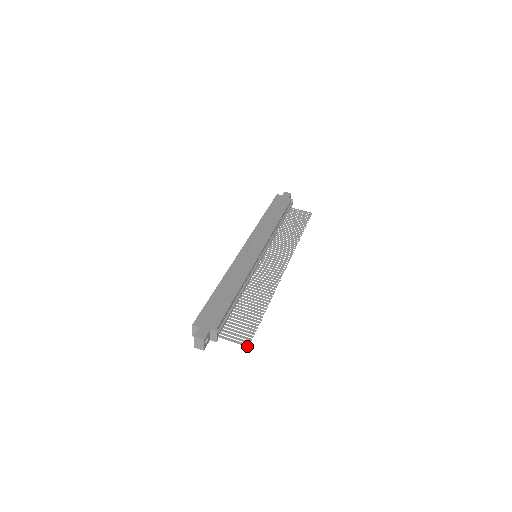
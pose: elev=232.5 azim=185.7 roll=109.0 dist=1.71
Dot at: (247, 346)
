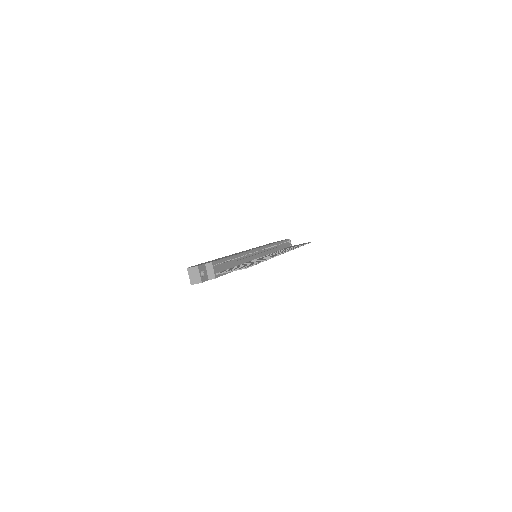
Dot at: (245, 268)
